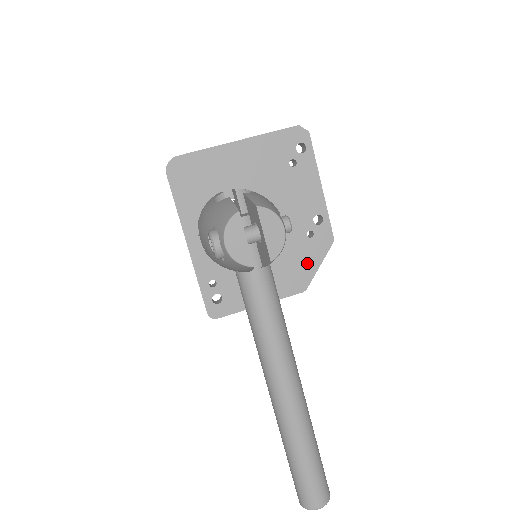
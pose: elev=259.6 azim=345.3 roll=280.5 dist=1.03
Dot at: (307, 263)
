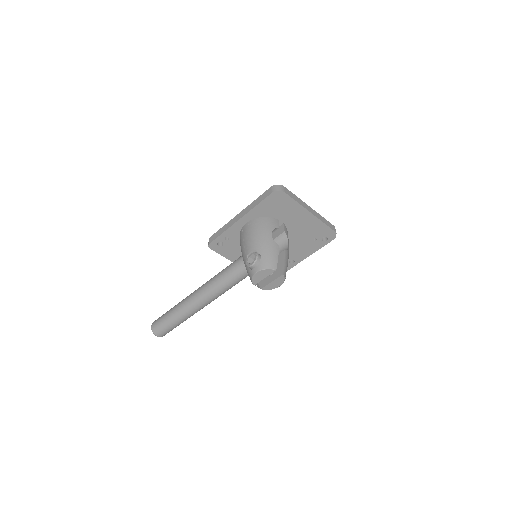
Dot at: occluded
